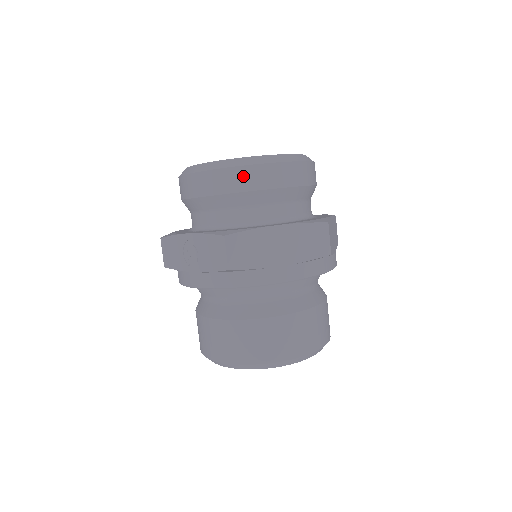
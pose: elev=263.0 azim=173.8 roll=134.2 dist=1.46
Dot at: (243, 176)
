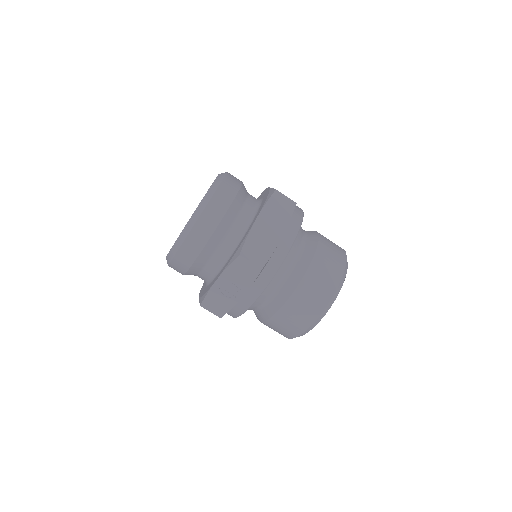
Dot at: (209, 217)
